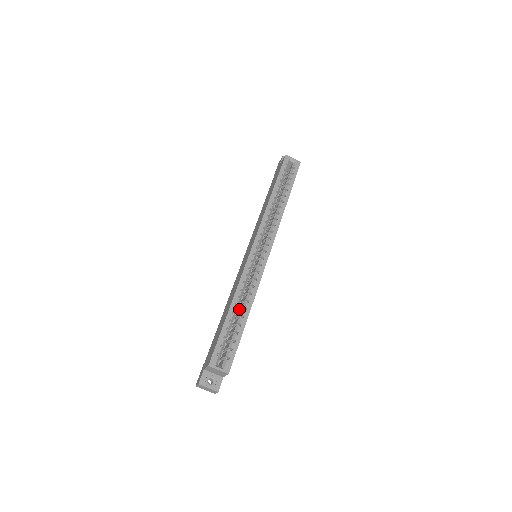
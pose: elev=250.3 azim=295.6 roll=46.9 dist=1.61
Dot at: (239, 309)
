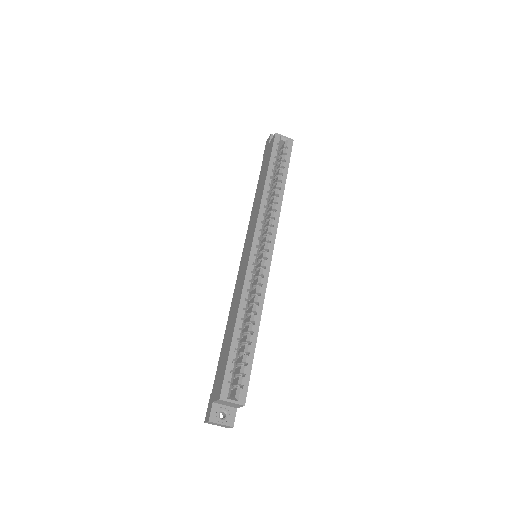
Dot at: (246, 323)
